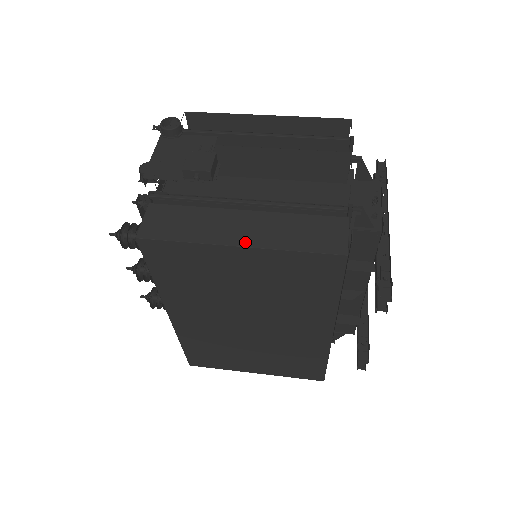
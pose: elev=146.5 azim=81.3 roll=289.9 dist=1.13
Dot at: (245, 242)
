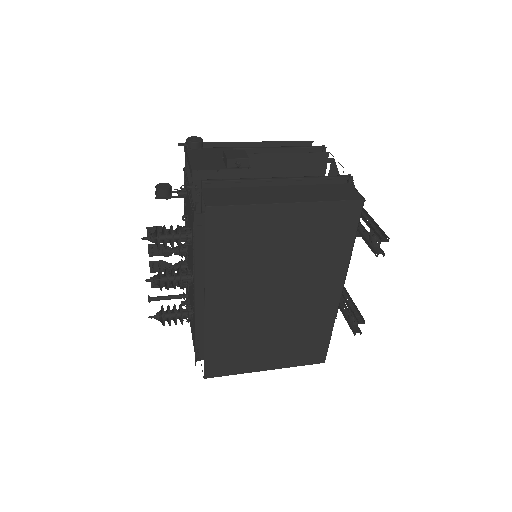
Dot at: (291, 200)
